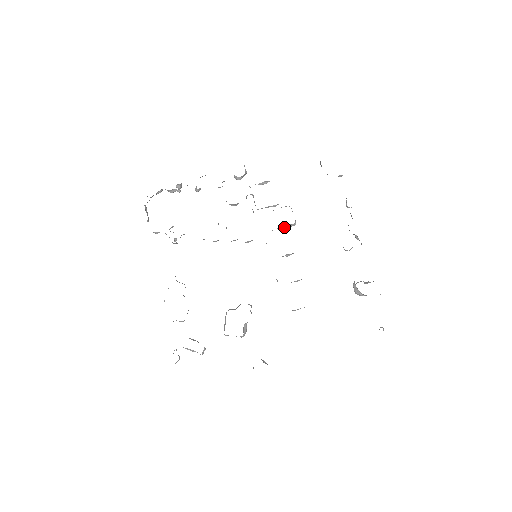
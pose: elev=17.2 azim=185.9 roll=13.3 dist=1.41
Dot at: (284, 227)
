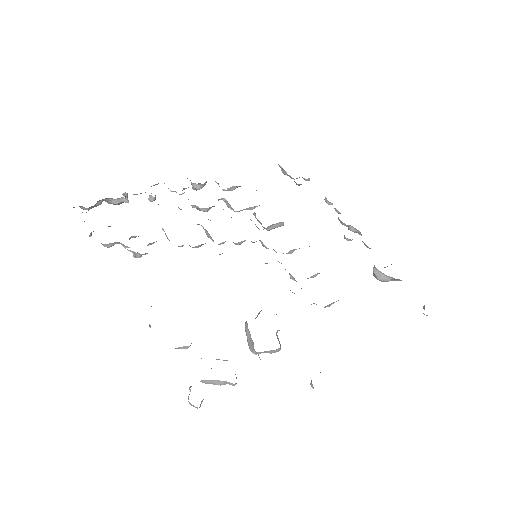
Dot at: (273, 226)
